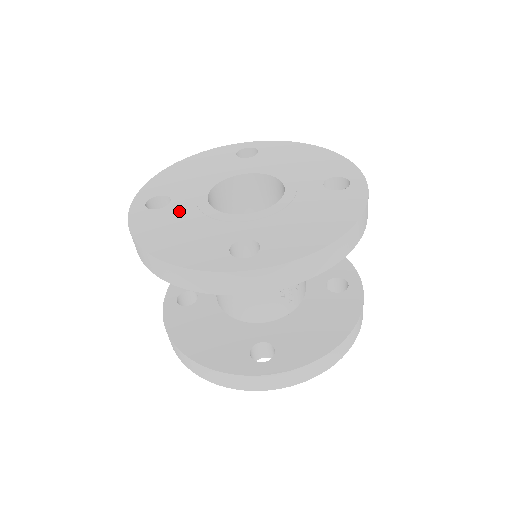
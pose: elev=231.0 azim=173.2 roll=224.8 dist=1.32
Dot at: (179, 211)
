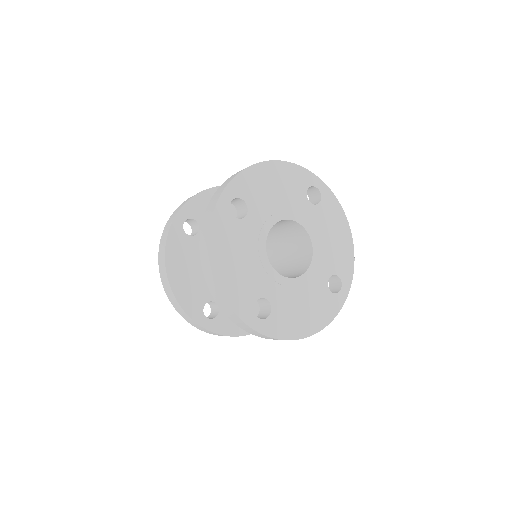
Dot at: (247, 234)
